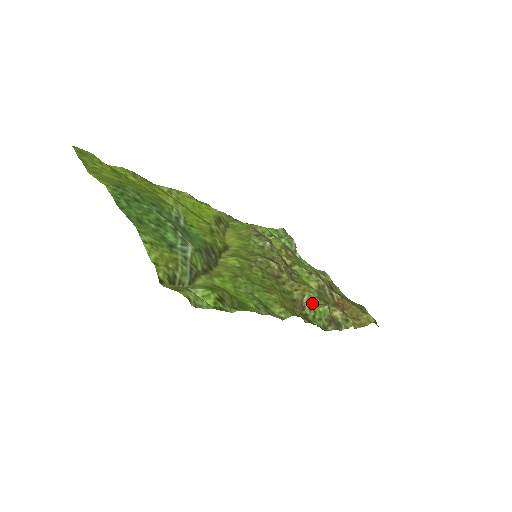
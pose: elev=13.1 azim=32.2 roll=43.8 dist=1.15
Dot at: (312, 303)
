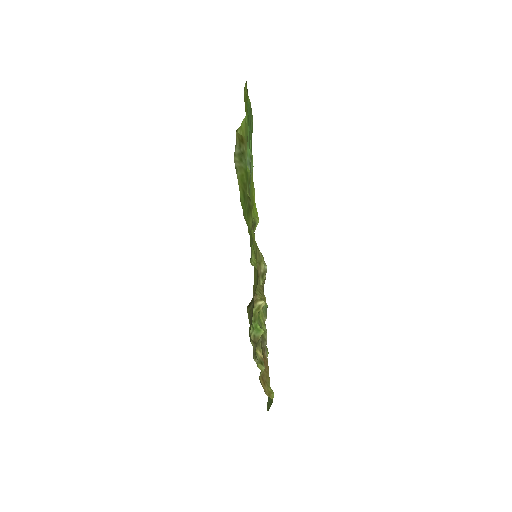
Dot at: occluded
